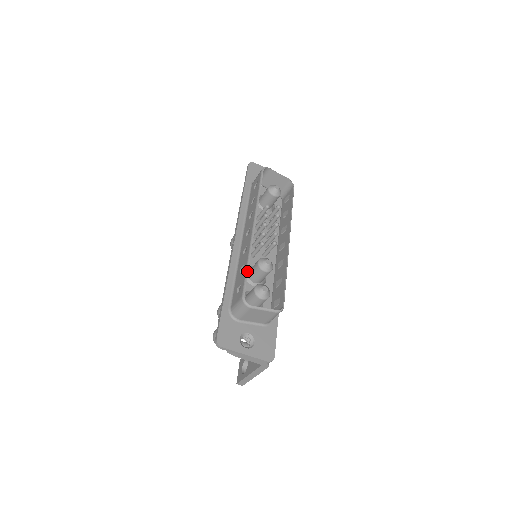
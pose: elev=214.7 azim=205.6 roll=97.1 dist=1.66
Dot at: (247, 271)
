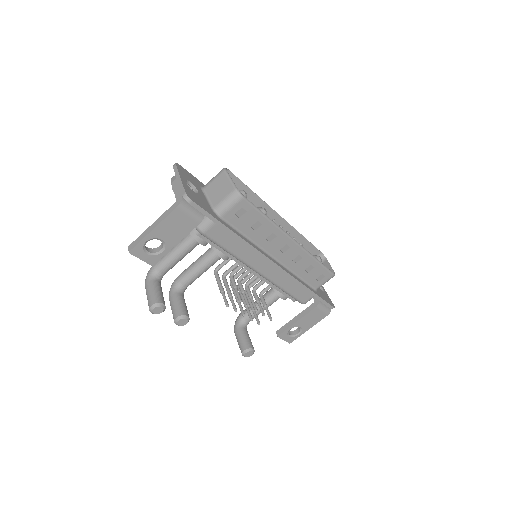
Dot at: (247, 186)
